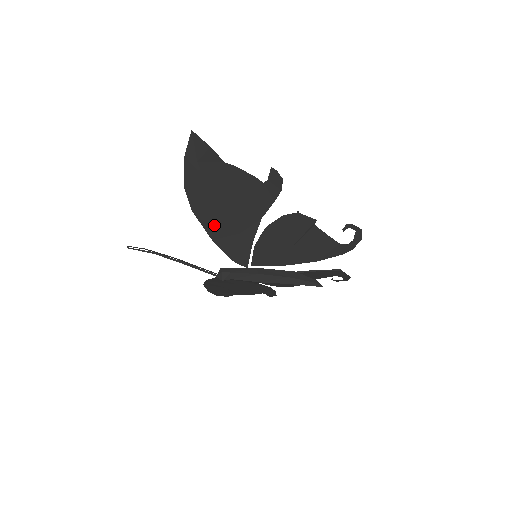
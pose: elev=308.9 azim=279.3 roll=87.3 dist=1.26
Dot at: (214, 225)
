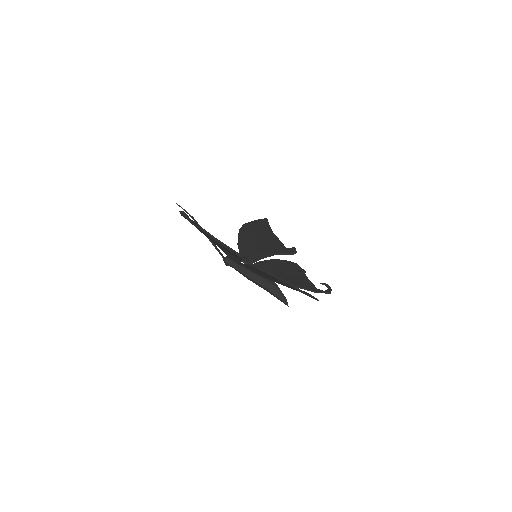
Dot at: (215, 243)
